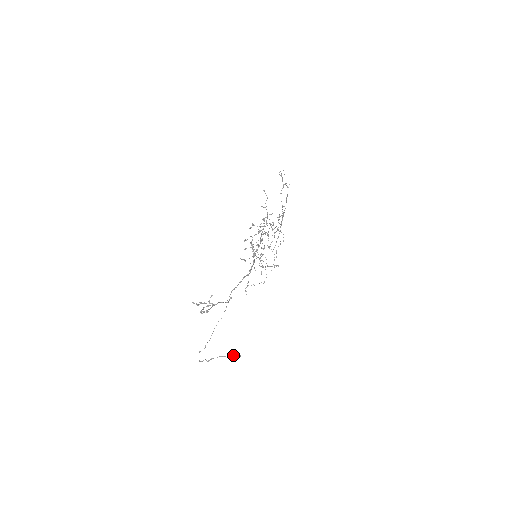
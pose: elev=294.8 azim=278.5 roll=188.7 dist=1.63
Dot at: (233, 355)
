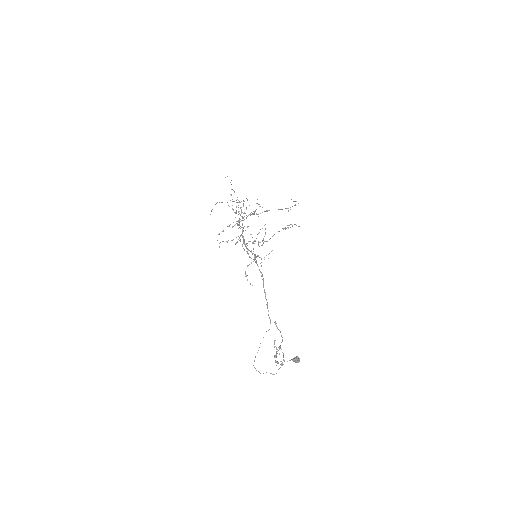
Dot at: (293, 360)
